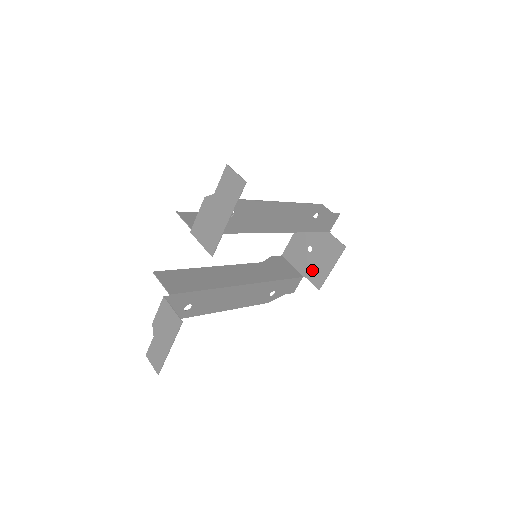
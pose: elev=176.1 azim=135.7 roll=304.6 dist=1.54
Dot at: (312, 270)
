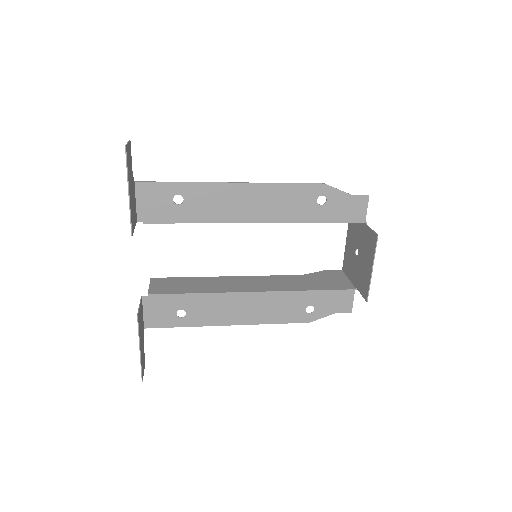
Dot at: (360, 278)
